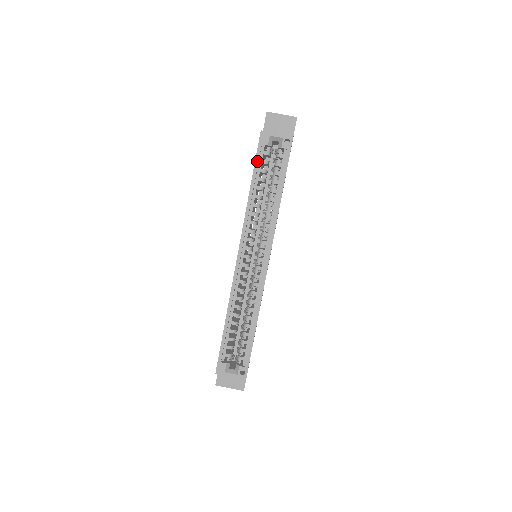
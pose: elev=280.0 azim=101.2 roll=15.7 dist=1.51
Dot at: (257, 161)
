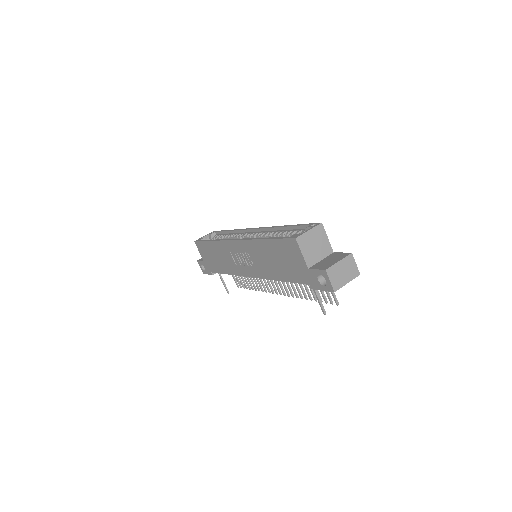
Dot at: (203, 240)
